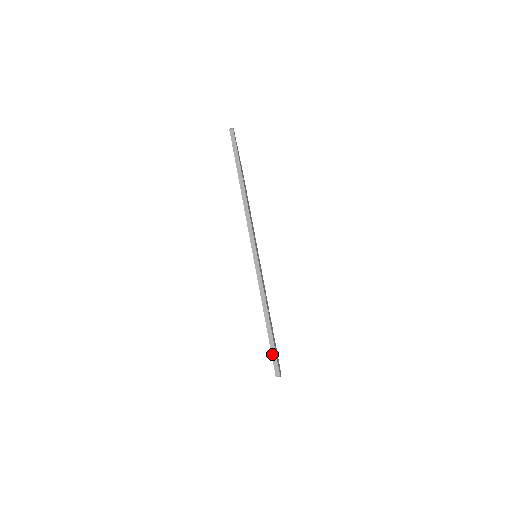
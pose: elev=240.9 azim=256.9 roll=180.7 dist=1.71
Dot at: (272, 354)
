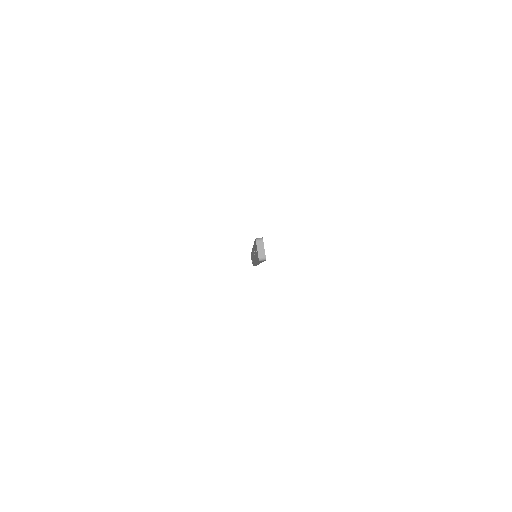
Dot at: occluded
